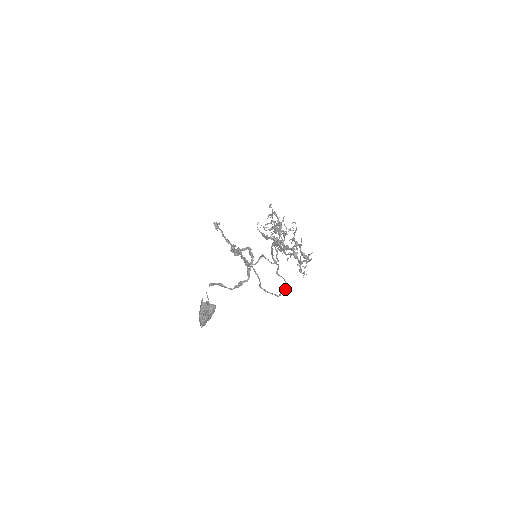
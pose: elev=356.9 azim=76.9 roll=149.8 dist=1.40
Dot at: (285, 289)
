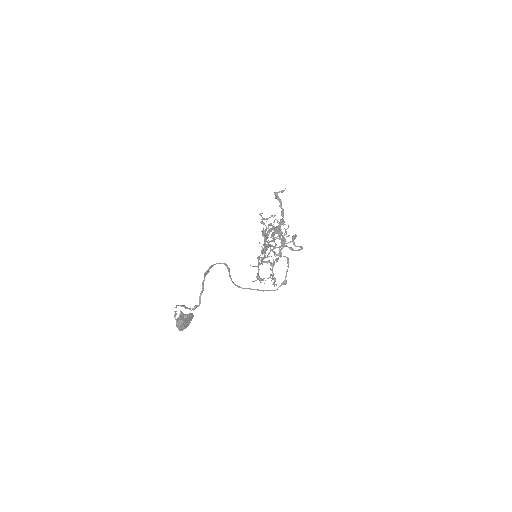
Dot at: (284, 282)
